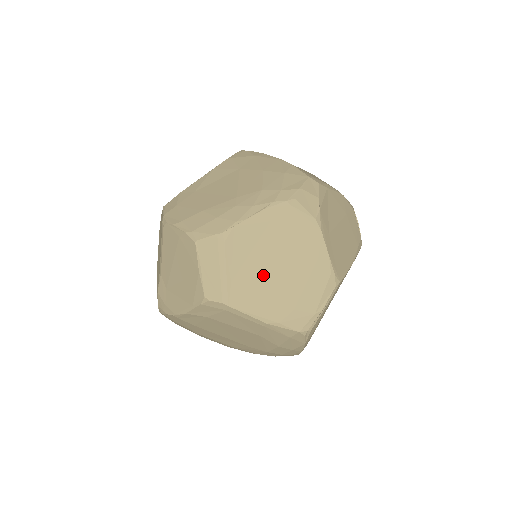
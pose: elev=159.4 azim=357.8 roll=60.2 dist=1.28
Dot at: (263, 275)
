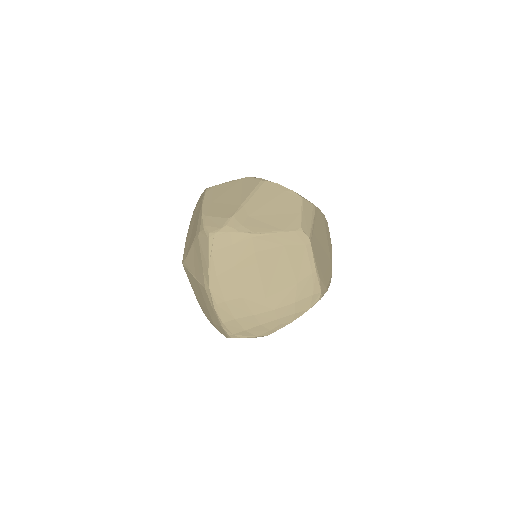
Dot at: (320, 244)
